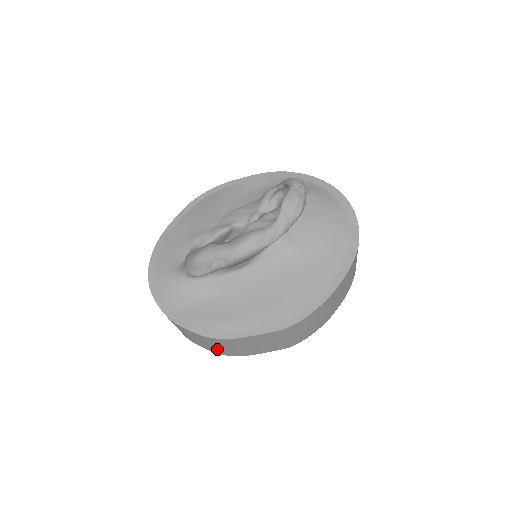
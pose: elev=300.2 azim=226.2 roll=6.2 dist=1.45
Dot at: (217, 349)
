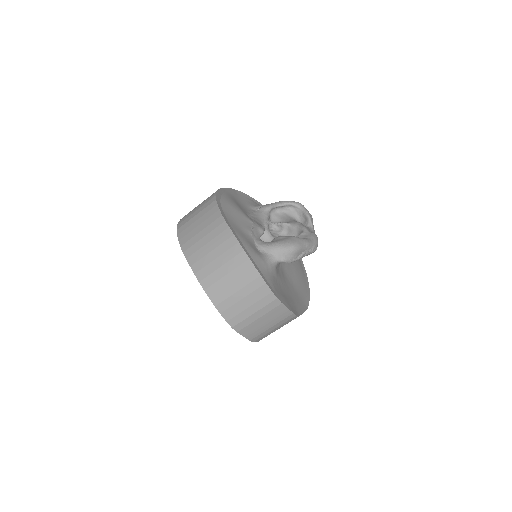
Dot at: (265, 333)
